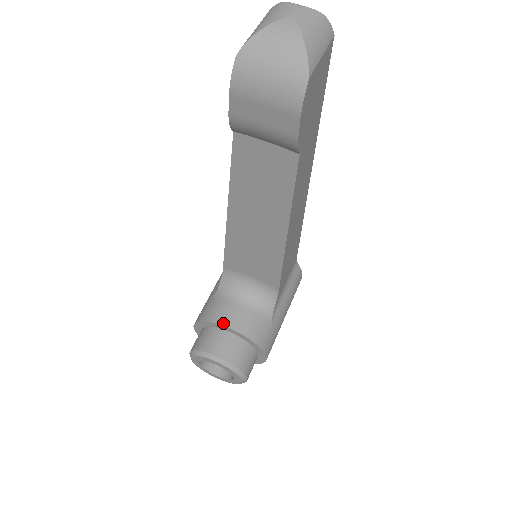
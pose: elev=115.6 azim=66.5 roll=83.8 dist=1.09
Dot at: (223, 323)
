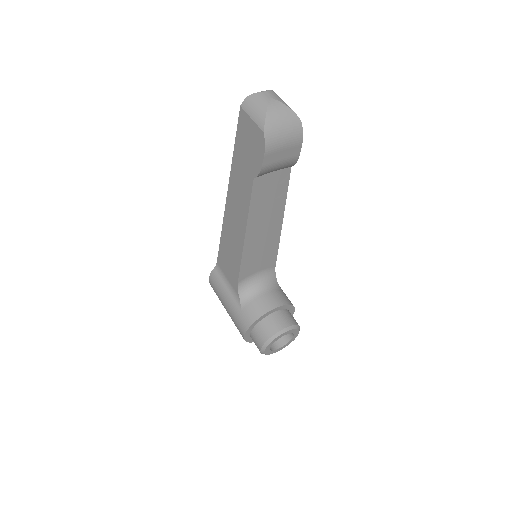
Dot at: (269, 310)
